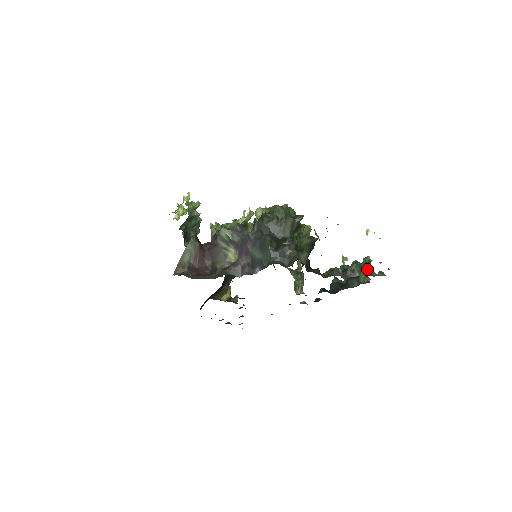
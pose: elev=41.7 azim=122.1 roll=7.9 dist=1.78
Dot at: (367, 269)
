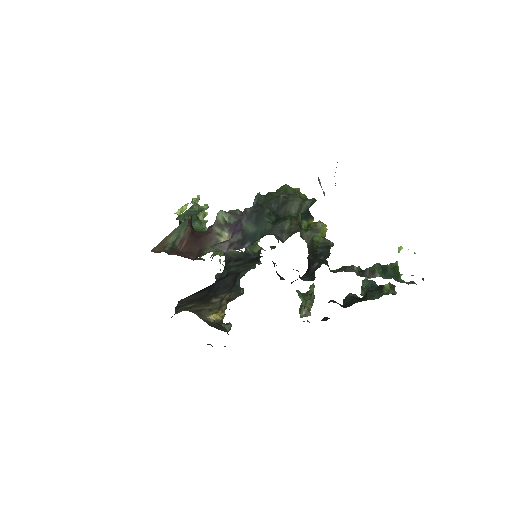
Dot at: (392, 273)
